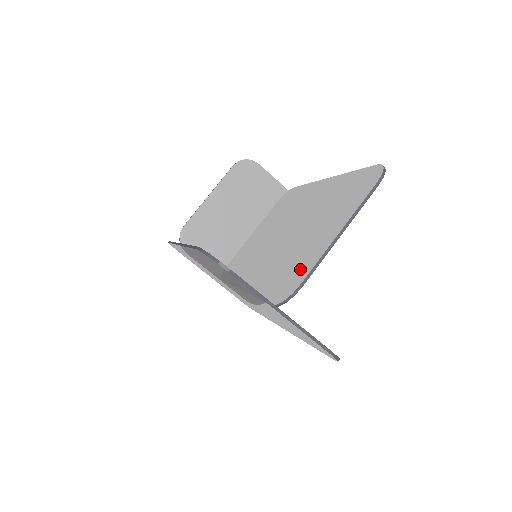
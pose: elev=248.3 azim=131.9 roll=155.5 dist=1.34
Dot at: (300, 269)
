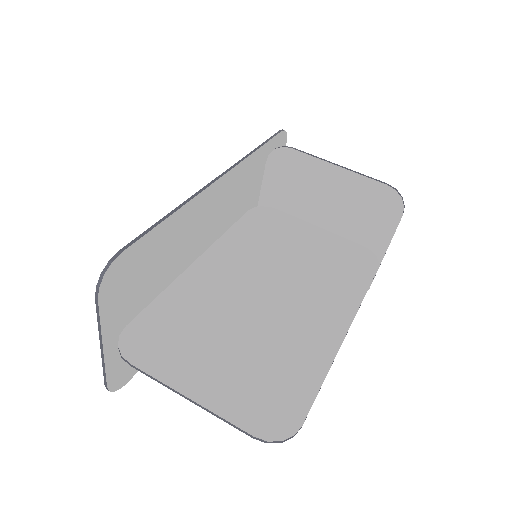
Dot at: (162, 352)
